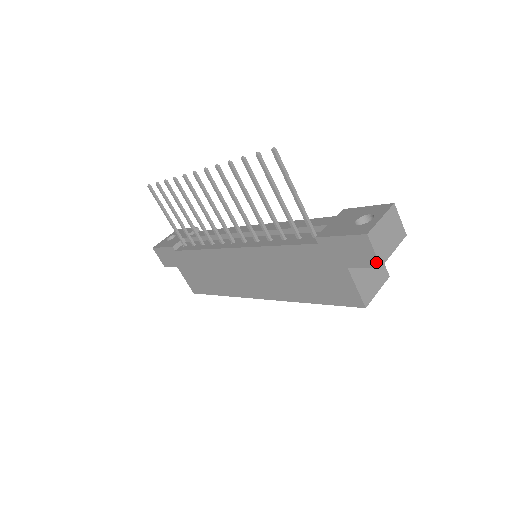
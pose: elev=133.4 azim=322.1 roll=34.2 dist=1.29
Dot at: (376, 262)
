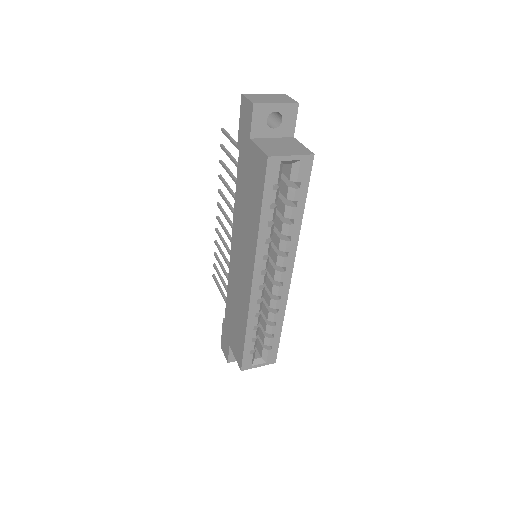
Dot at: (251, 104)
